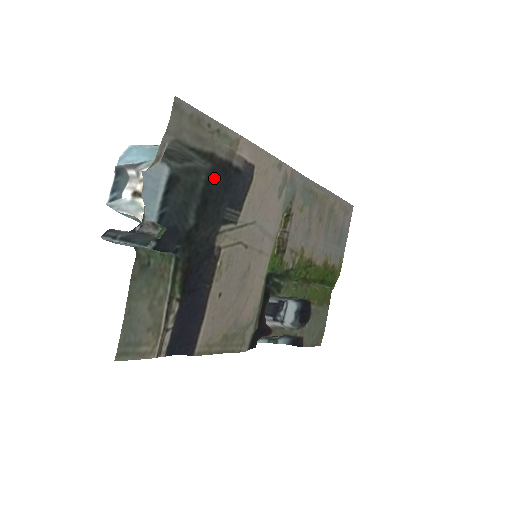
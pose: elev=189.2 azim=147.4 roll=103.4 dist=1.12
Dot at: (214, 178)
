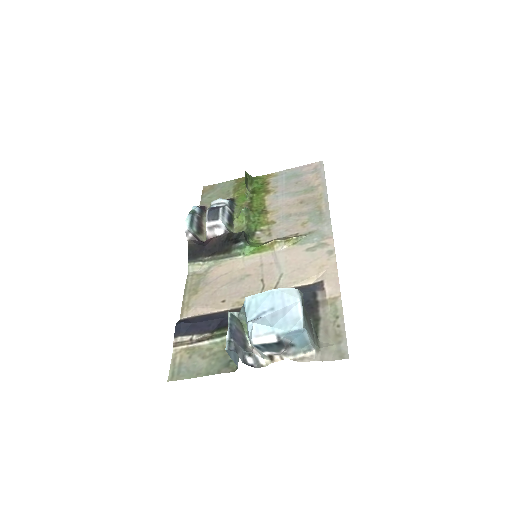
Dot at: occluded
